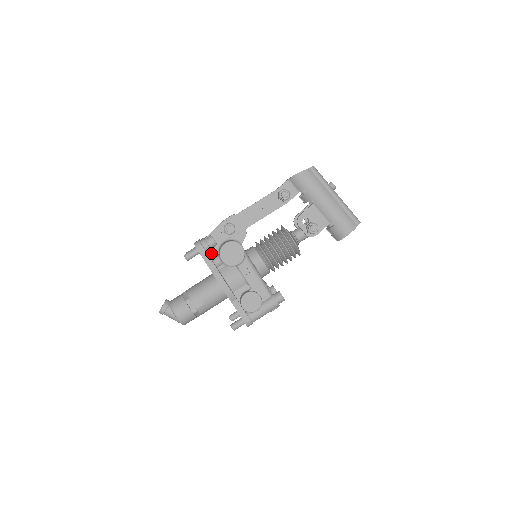
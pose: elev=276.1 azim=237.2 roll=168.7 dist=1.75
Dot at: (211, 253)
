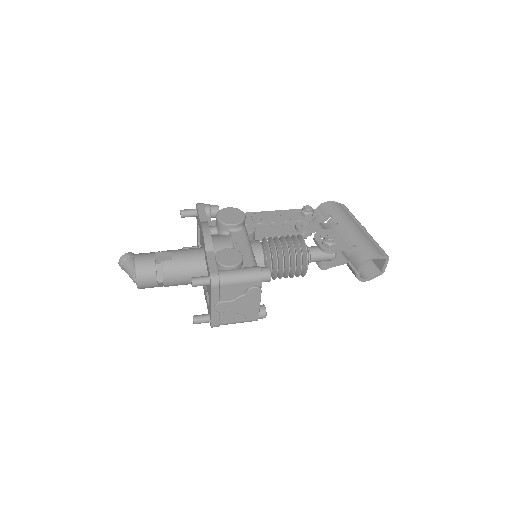
Dot at: occluded
